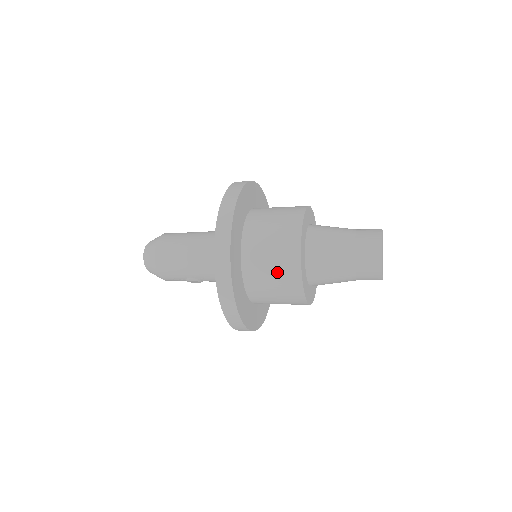
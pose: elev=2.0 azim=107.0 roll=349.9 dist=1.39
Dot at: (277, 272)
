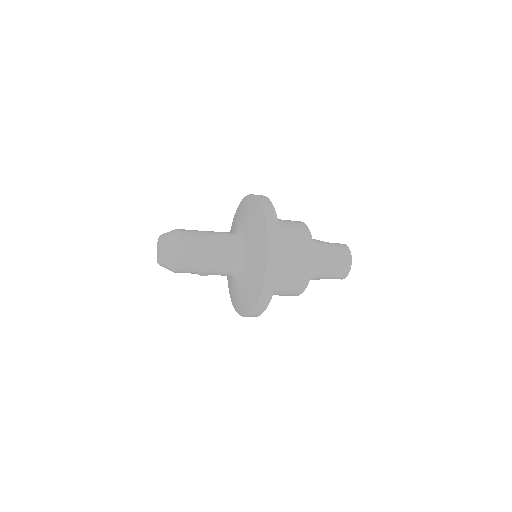
Dot at: (296, 265)
